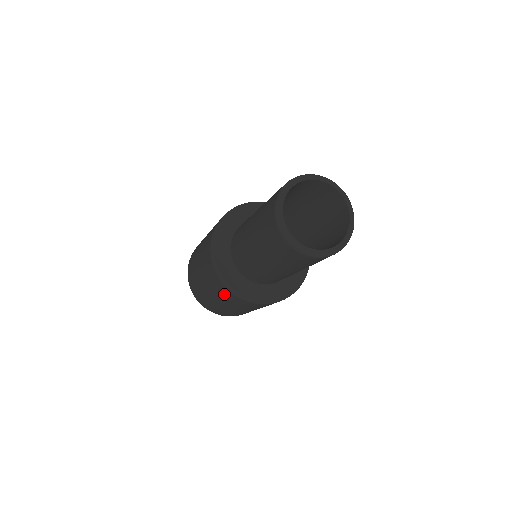
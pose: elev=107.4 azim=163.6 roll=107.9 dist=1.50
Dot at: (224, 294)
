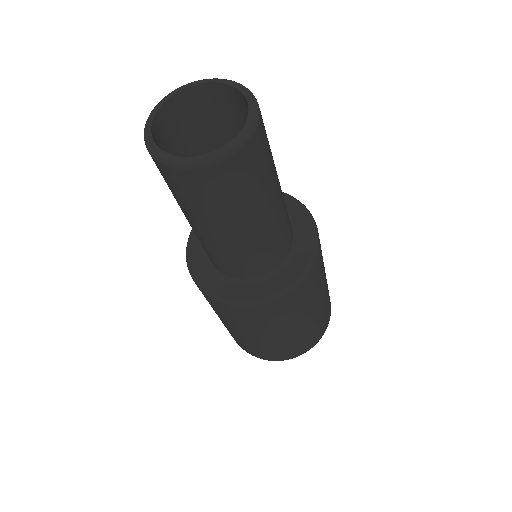
Dot at: occluded
